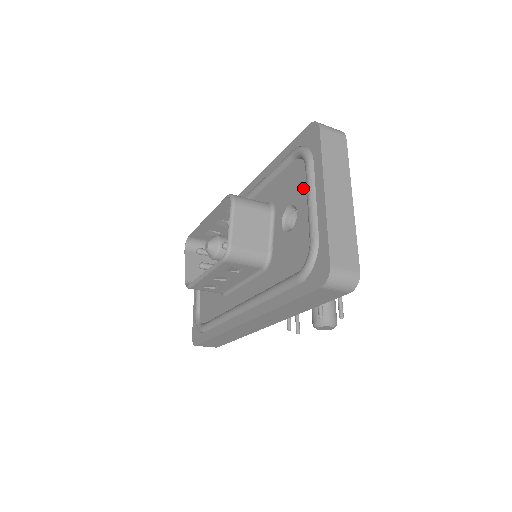
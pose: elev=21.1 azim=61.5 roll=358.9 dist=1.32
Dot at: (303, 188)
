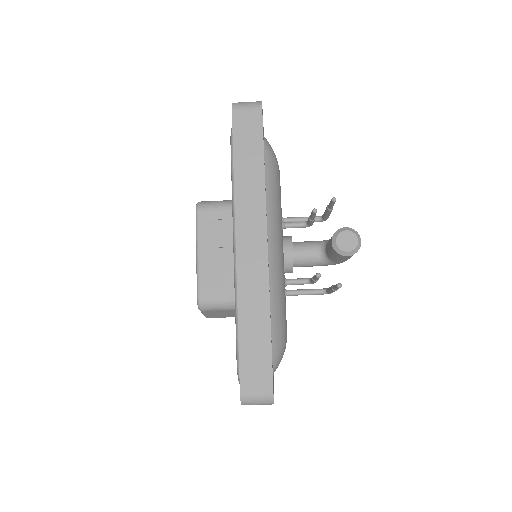
Dot at: occluded
